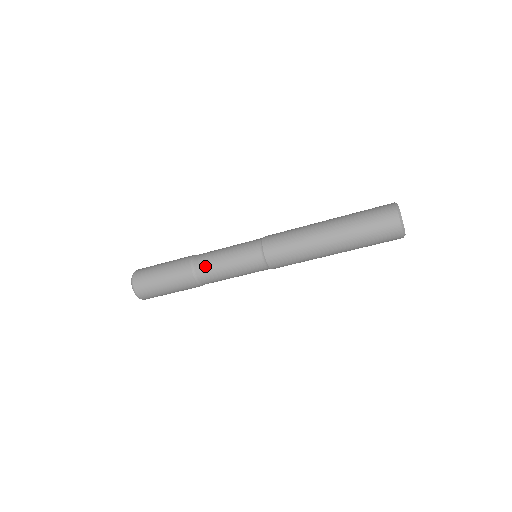
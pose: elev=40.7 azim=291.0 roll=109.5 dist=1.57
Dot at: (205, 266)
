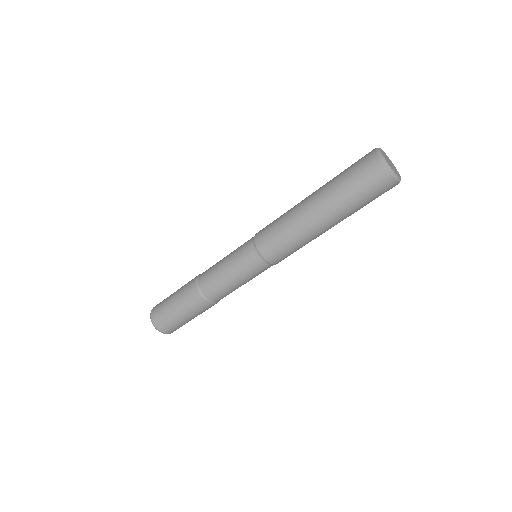
Dot at: (215, 291)
